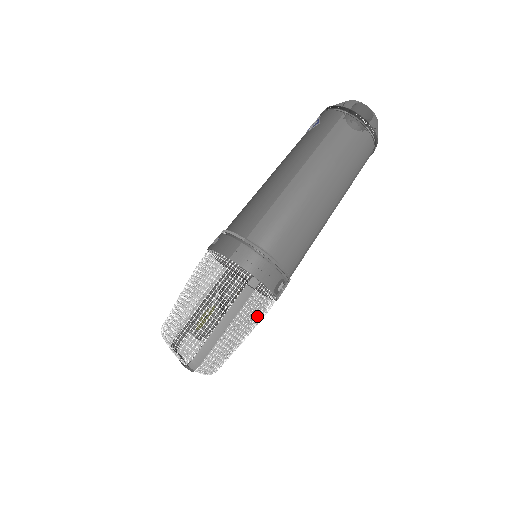
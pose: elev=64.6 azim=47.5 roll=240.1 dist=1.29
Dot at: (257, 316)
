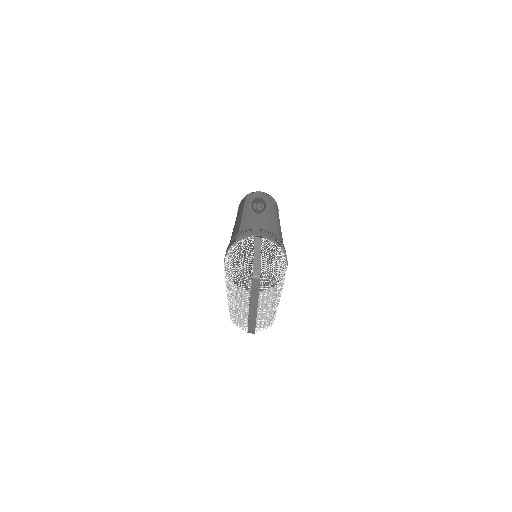
Dot at: occluded
